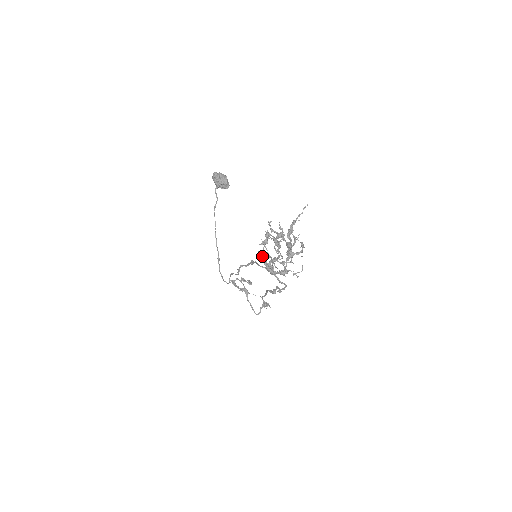
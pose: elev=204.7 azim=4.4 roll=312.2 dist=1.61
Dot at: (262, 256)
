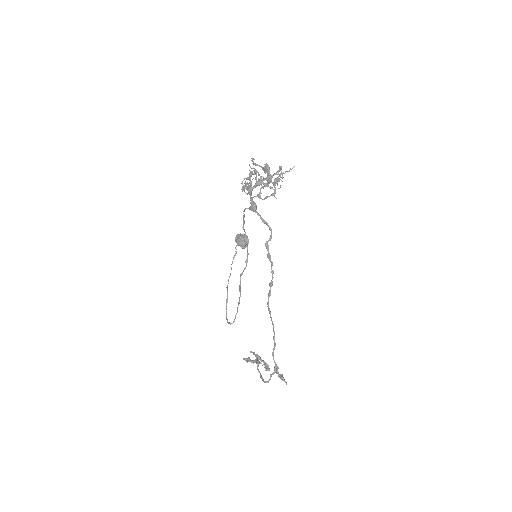
Dot at: (242, 182)
